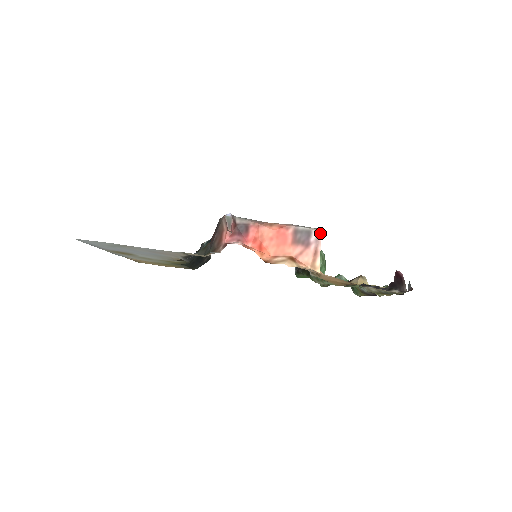
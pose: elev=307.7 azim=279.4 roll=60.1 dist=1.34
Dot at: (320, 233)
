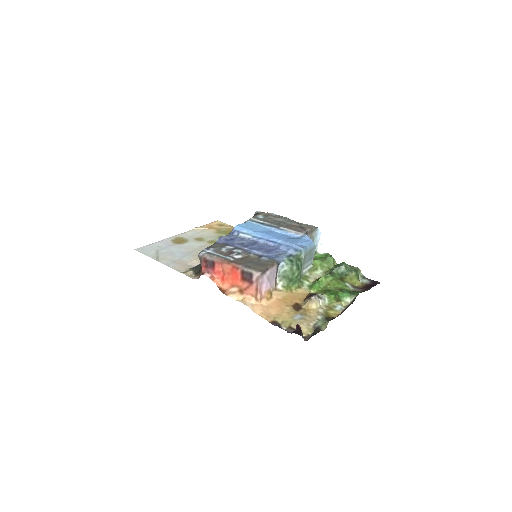
Dot at: (258, 276)
